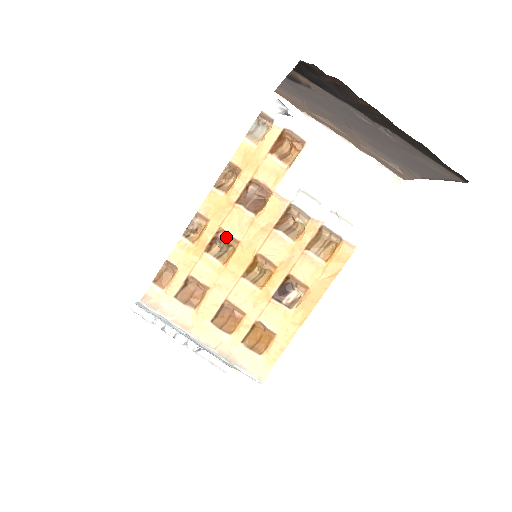
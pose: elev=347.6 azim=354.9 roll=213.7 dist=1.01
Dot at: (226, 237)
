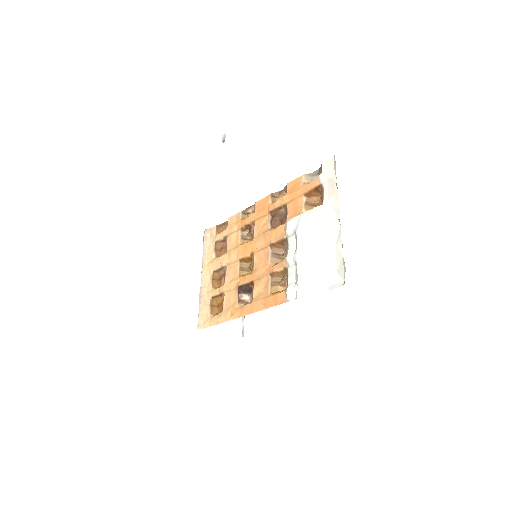
Dot at: (253, 230)
